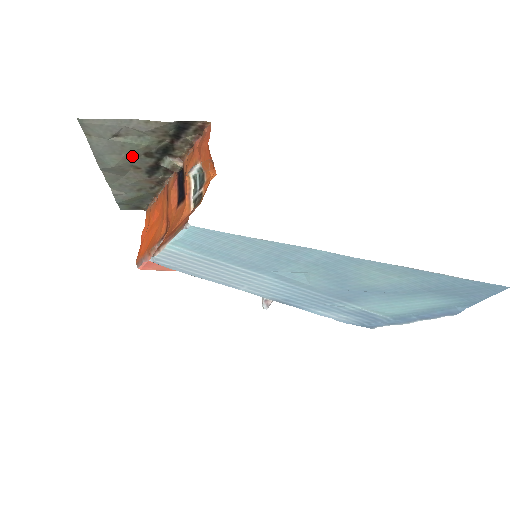
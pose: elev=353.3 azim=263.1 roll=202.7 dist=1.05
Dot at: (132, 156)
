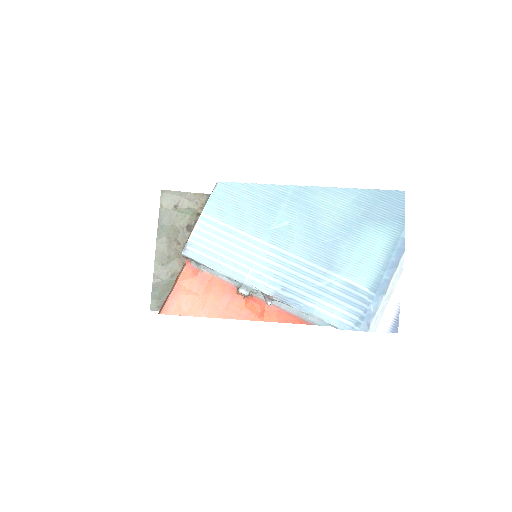
Dot at: (179, 229)
